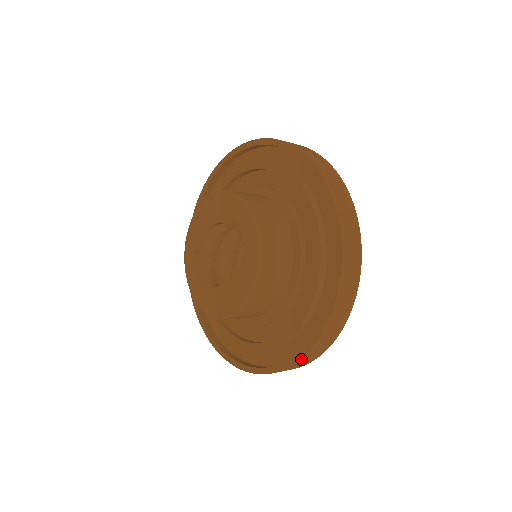
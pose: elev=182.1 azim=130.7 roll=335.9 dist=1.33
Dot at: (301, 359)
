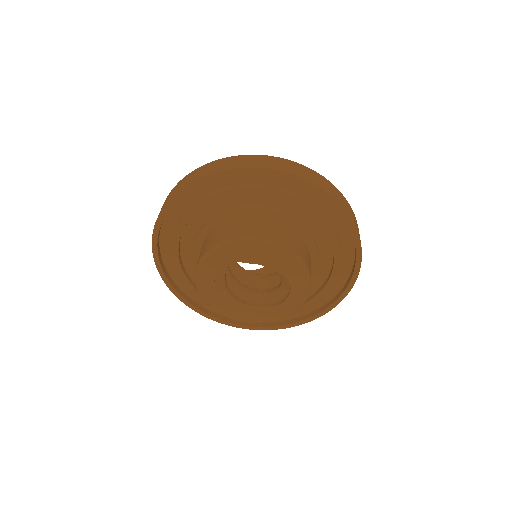
Dot at: (249, 328)
